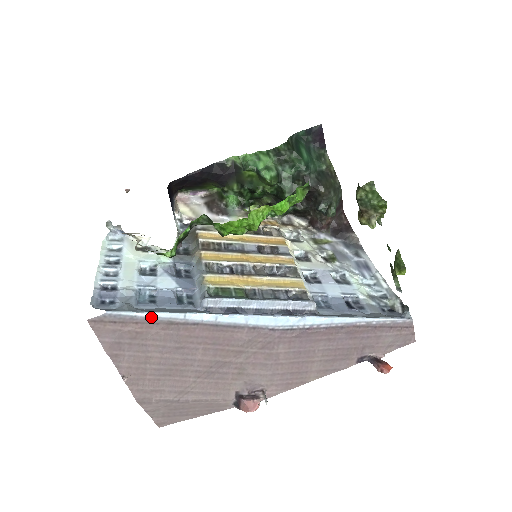
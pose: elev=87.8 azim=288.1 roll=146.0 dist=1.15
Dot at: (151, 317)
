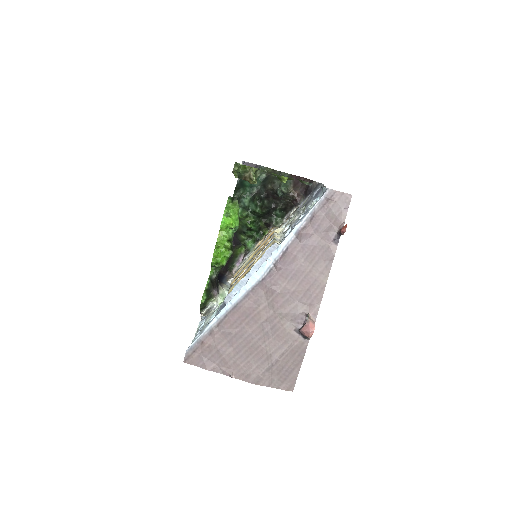
Dot at: (204, 333)
